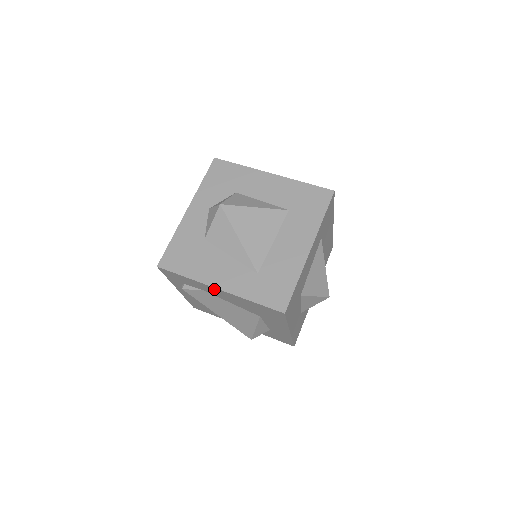
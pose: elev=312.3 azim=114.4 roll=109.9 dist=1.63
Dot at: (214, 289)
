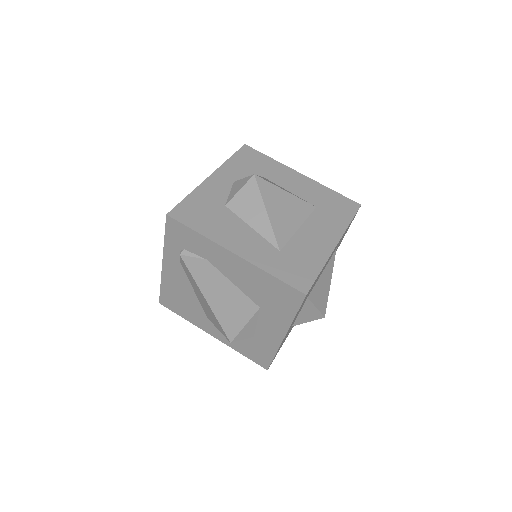
Dot at: (227, 255)
